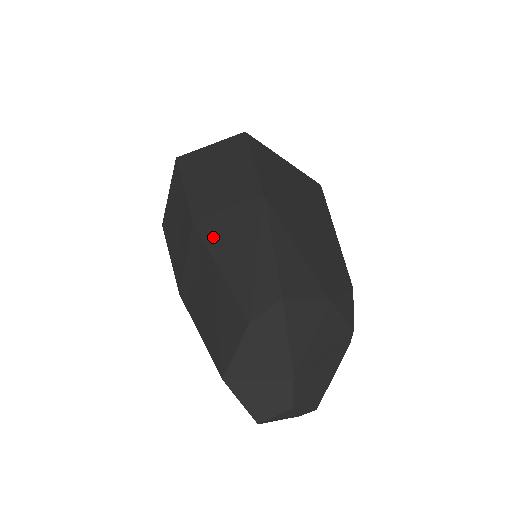
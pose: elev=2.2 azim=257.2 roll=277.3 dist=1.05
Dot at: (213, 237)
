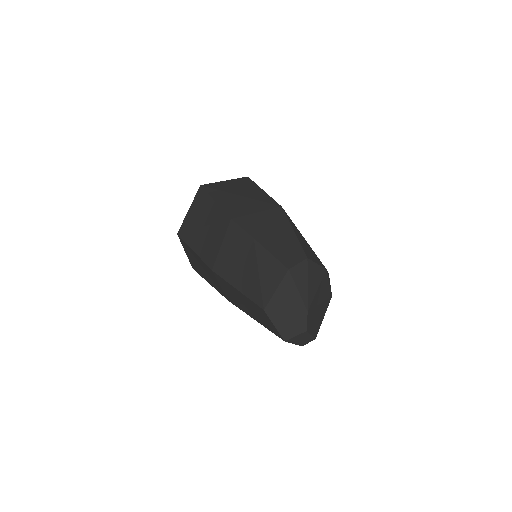
Dot at: (250, 227)
